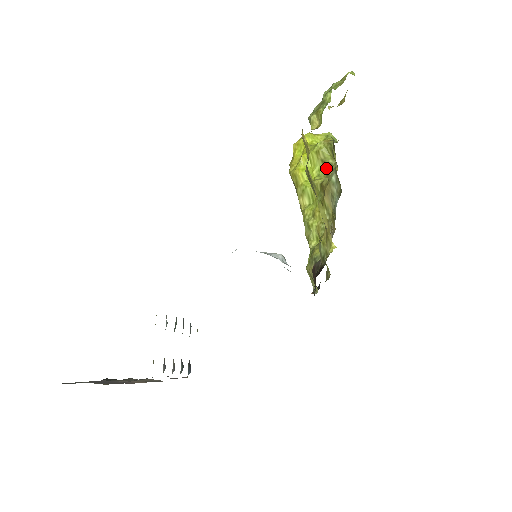
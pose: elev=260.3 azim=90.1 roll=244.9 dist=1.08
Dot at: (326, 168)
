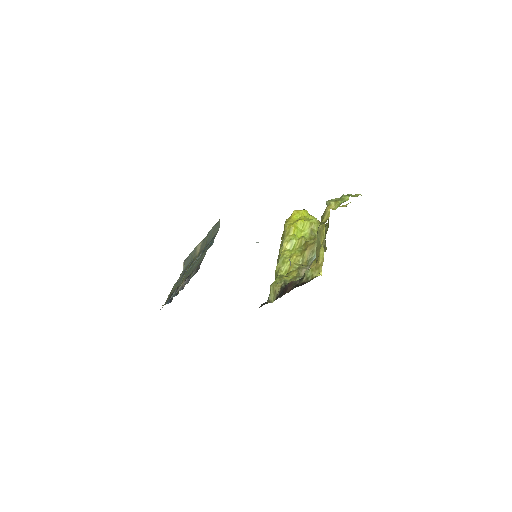
Dot at: (311, 235)
